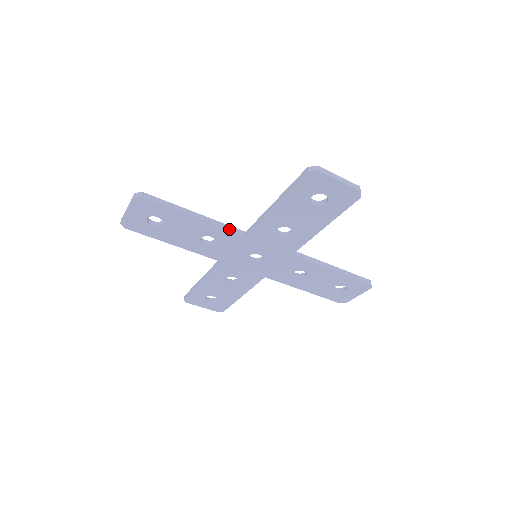
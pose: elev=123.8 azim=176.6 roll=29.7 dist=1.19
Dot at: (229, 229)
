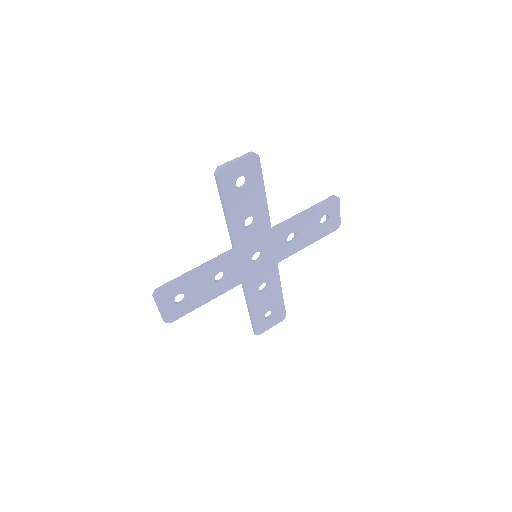
Dot at: (222, 256)
